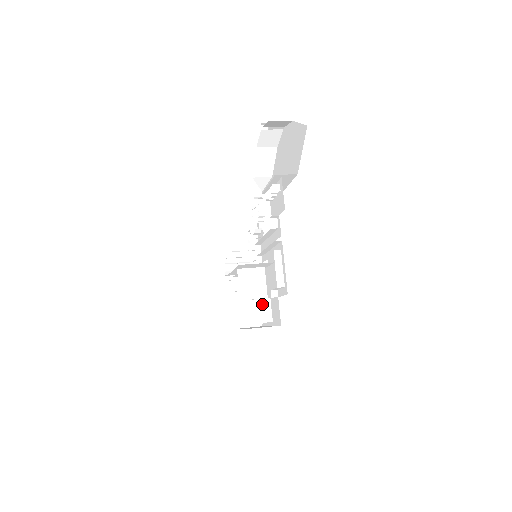
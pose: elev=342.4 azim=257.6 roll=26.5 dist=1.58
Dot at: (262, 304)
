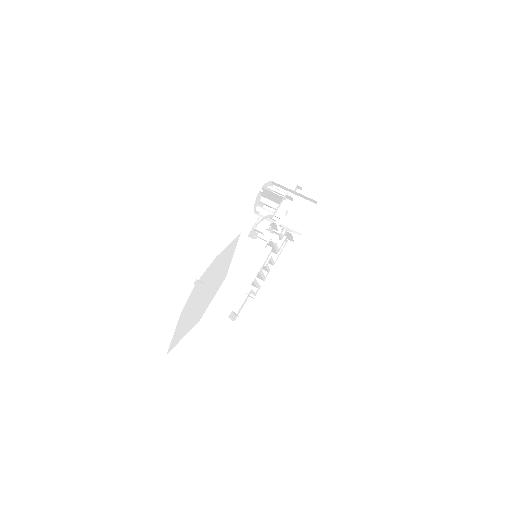
Dot at: occluded
